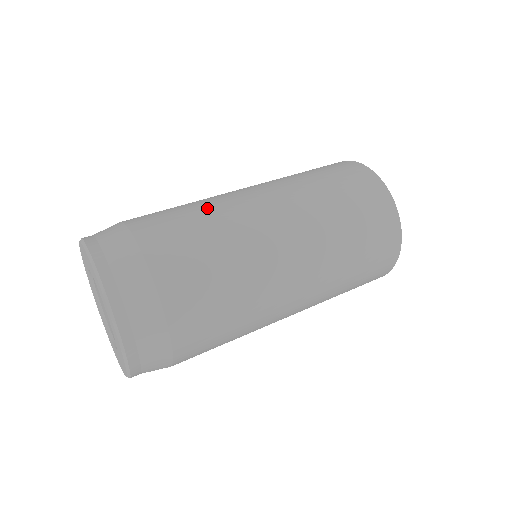
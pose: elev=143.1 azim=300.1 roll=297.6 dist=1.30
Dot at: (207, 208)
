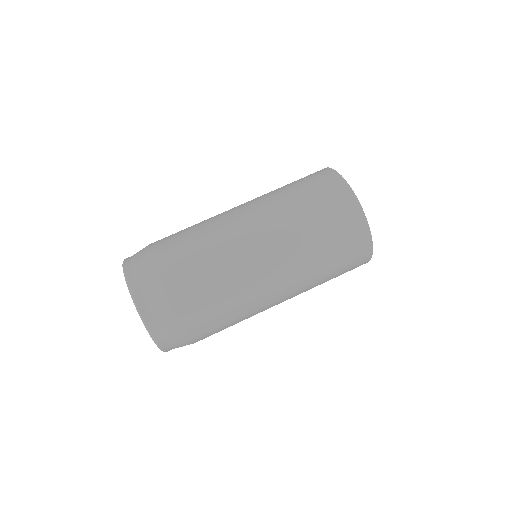
Dot at: (223, 269)
